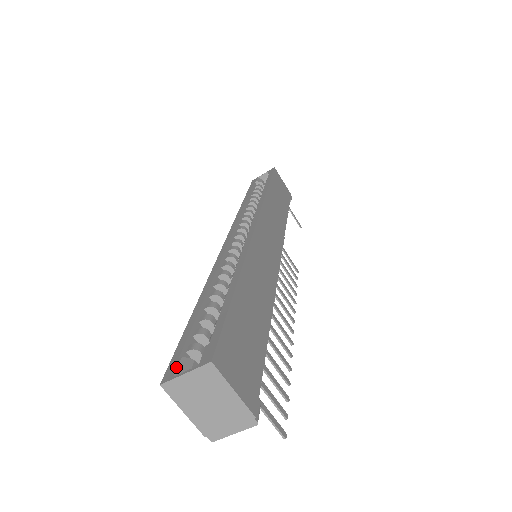
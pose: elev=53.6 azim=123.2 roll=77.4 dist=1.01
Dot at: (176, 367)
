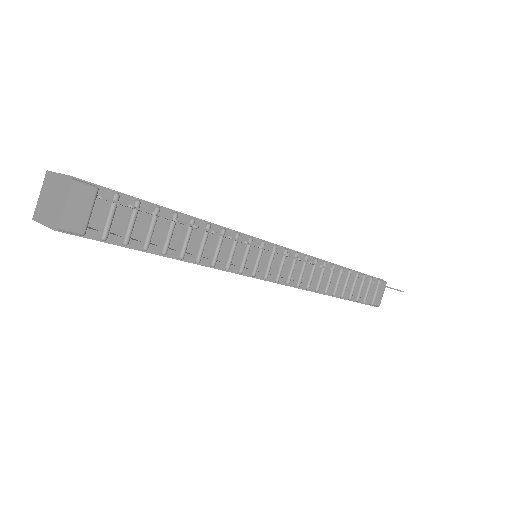
Dot at: occluded
